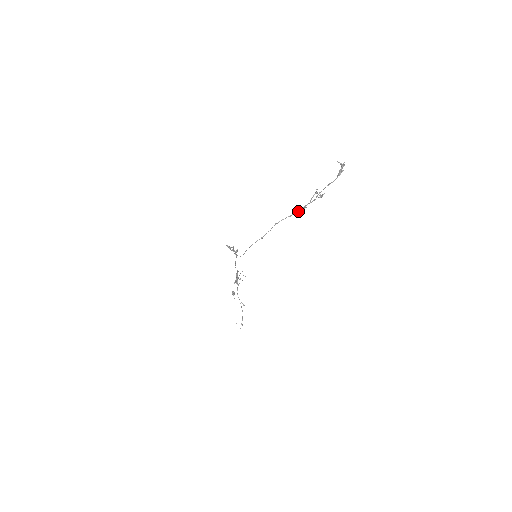
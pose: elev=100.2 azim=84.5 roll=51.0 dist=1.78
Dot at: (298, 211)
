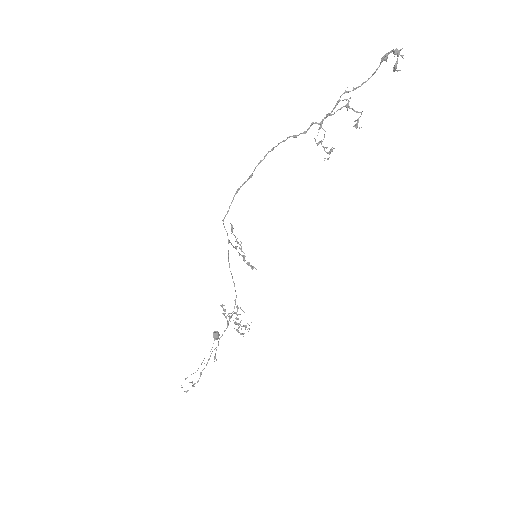
Dot at: (308, 128)
